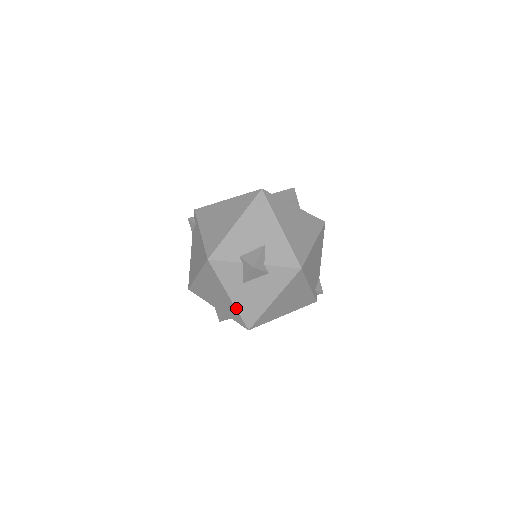
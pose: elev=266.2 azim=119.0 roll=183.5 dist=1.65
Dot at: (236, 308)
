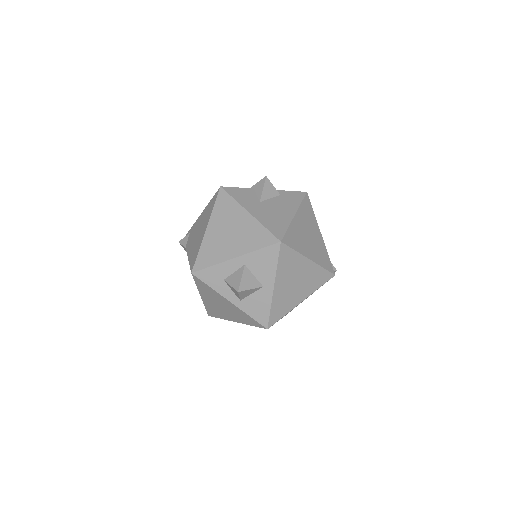
Dot at: (260, 222)
